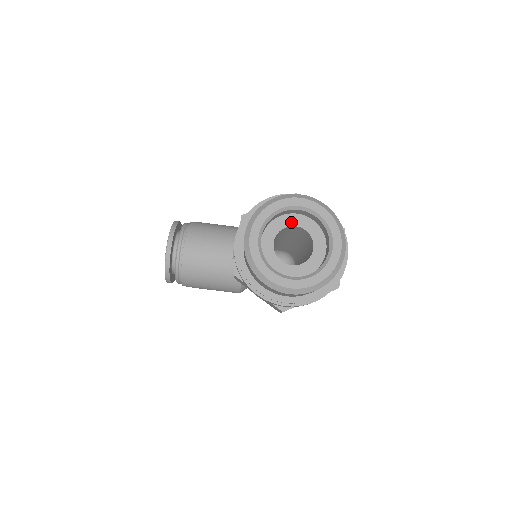
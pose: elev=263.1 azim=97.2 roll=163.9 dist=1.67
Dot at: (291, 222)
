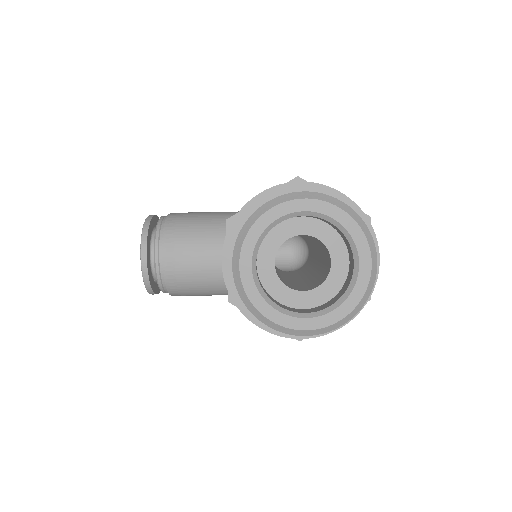
Dot at: (295, 230)
